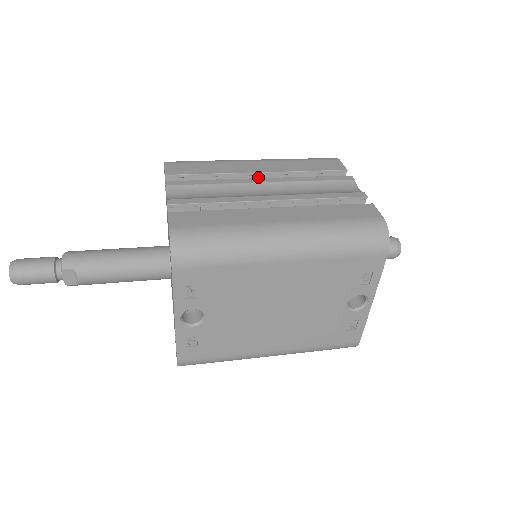
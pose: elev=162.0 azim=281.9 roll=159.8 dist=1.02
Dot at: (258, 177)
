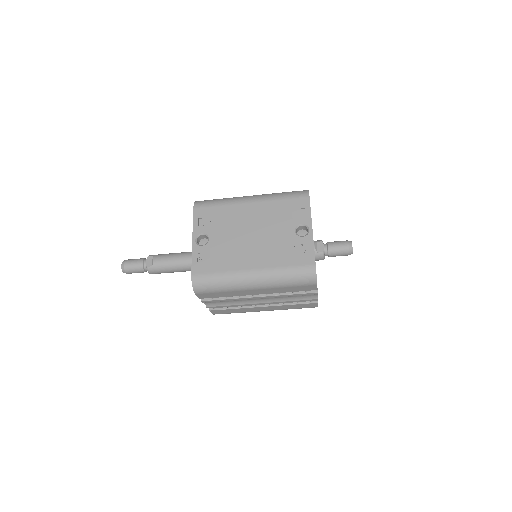
Dot at: occluded
